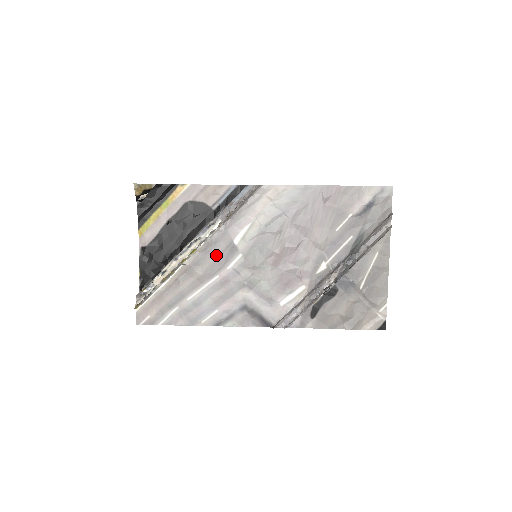
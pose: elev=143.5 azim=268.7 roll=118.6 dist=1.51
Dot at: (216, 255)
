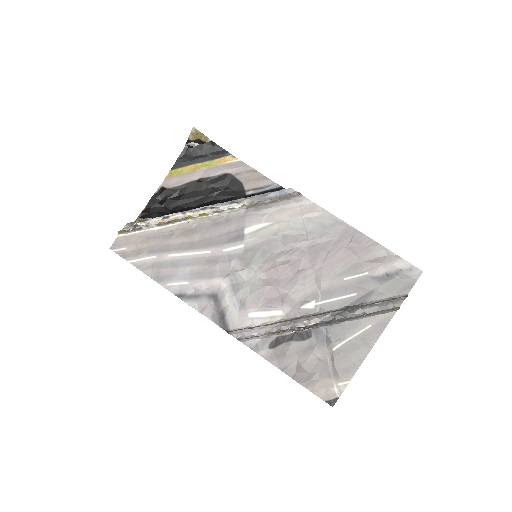
Dot at: (221, 232)
